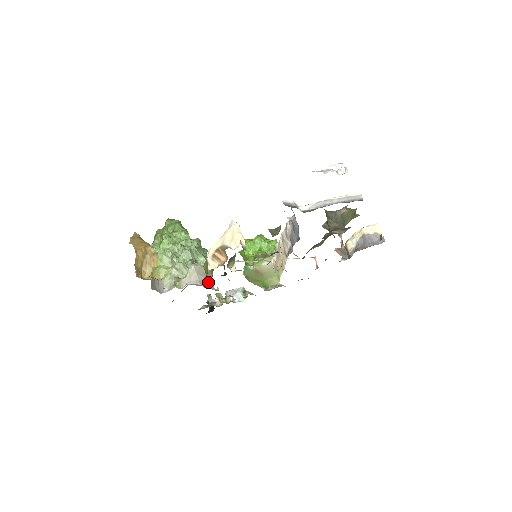
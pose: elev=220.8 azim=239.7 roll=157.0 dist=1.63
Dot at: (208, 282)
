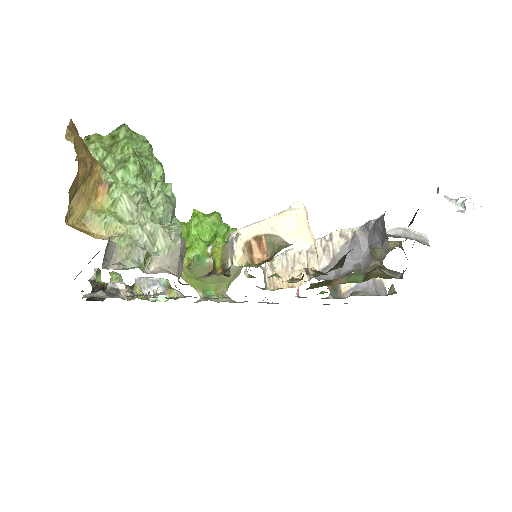
Dot at: (180, 272)
